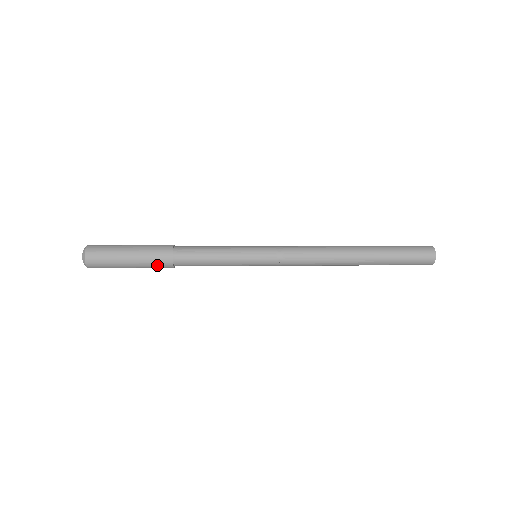
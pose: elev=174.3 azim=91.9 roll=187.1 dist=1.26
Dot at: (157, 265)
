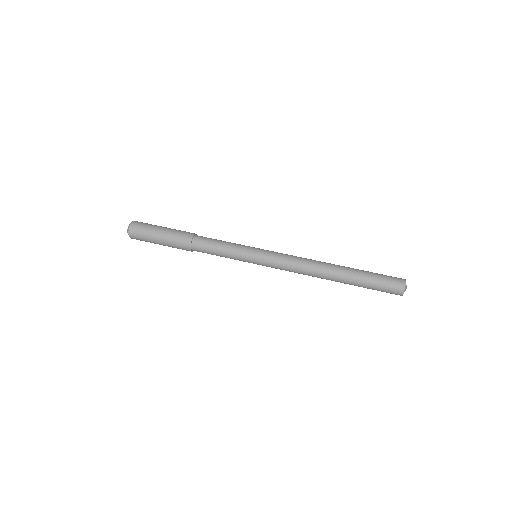
Dot at: occluded
